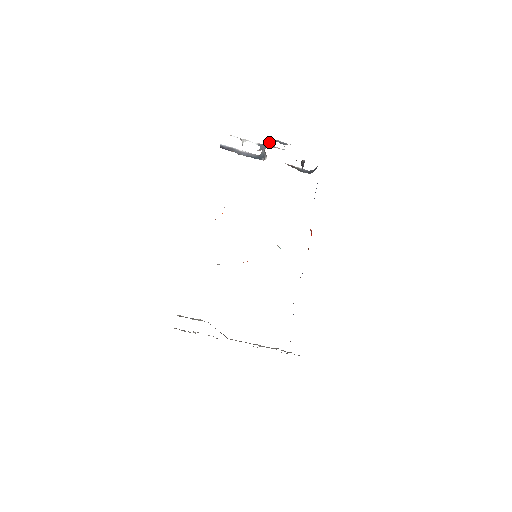
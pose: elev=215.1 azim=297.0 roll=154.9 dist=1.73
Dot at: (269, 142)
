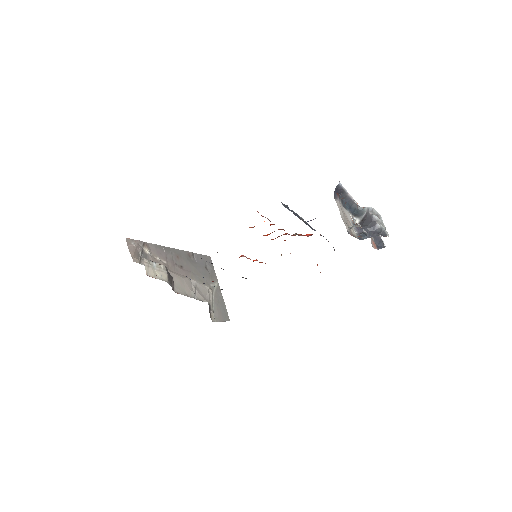
Dot at: (376, 231)
